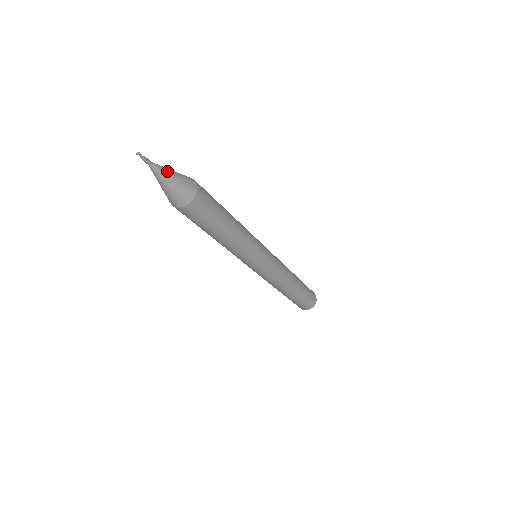
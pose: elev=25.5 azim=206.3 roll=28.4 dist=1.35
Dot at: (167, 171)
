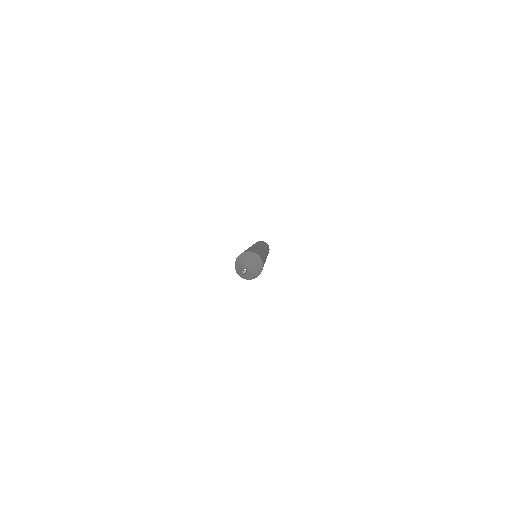
Dot at: (252, 265)
